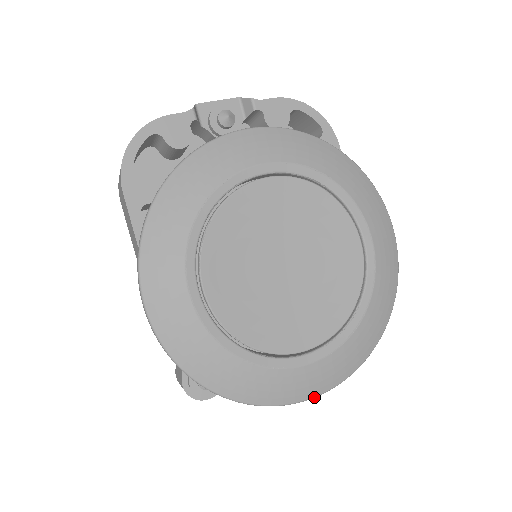
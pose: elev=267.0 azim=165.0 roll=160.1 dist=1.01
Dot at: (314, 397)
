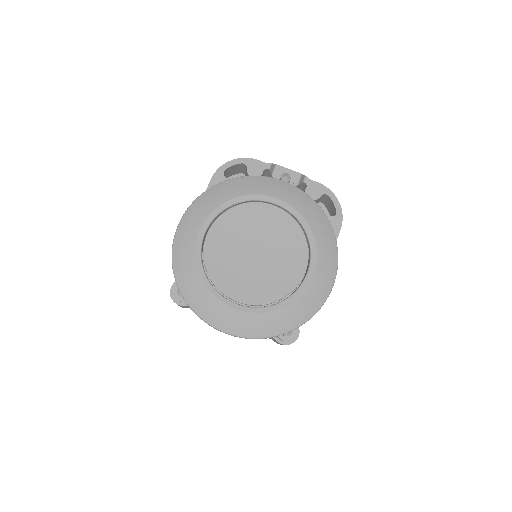
Dot at: (224, 332)
